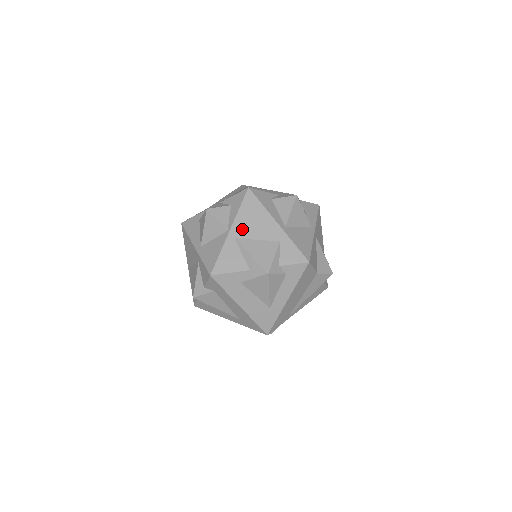
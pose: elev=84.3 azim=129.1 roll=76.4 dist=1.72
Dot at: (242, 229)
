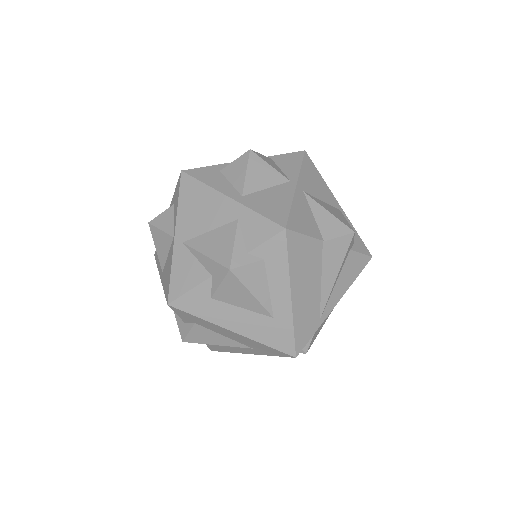
Dot at: (188, 226)
